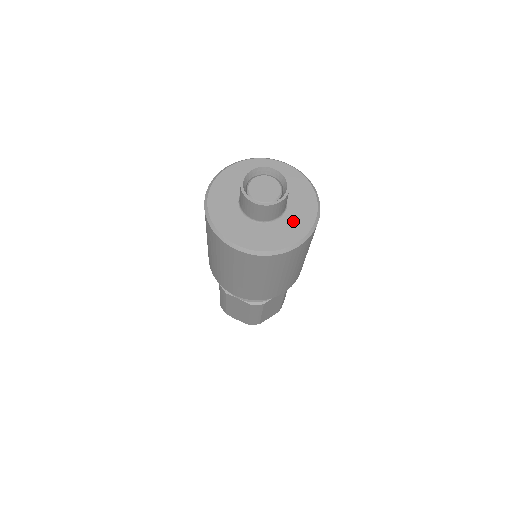
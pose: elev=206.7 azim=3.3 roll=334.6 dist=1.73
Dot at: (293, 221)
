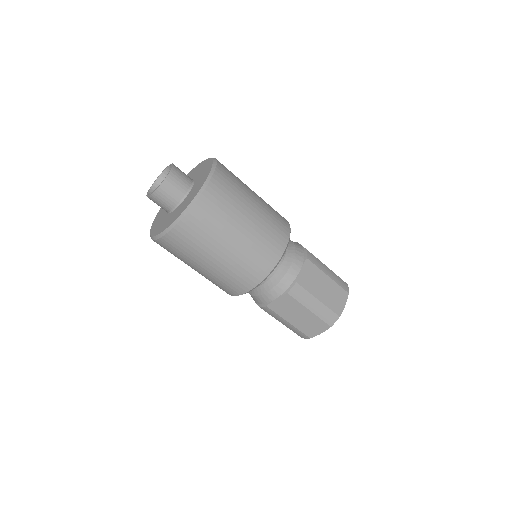
Dot at: (199, 181)
